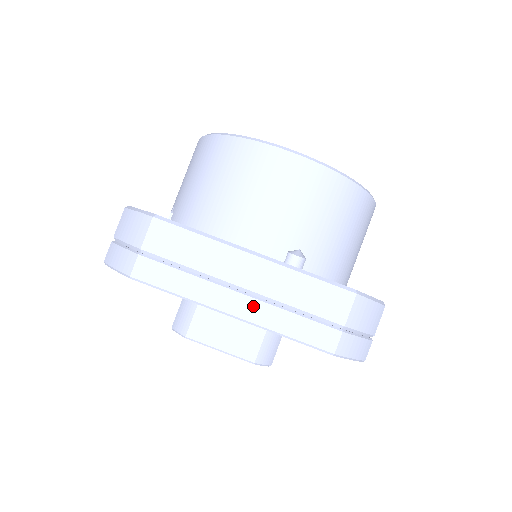
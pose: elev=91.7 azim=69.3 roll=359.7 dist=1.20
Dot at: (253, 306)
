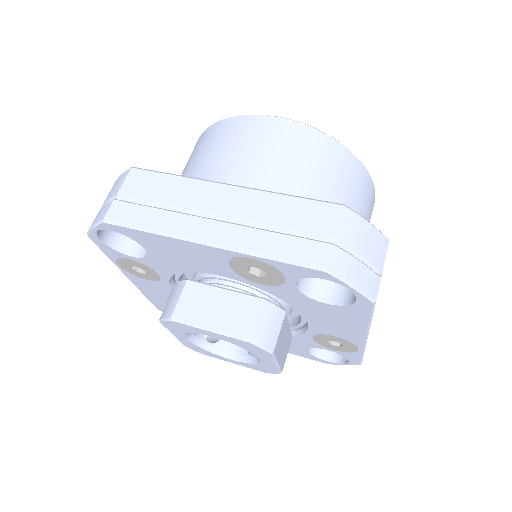
Dot at: (229, 231)
